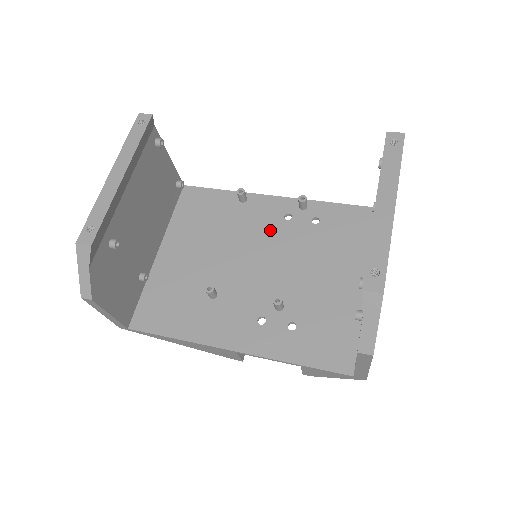
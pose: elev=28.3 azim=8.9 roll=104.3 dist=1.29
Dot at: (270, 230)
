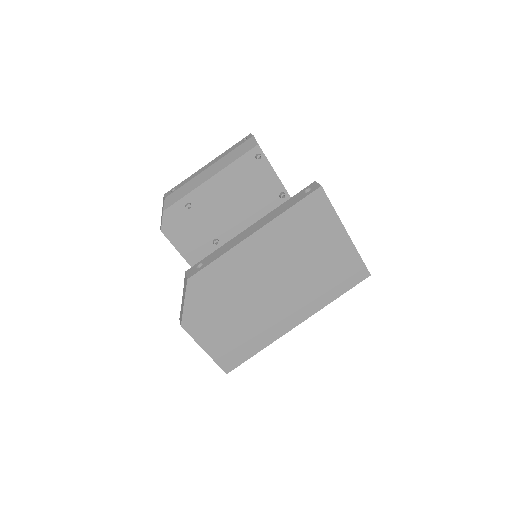
Dot at: occluded
